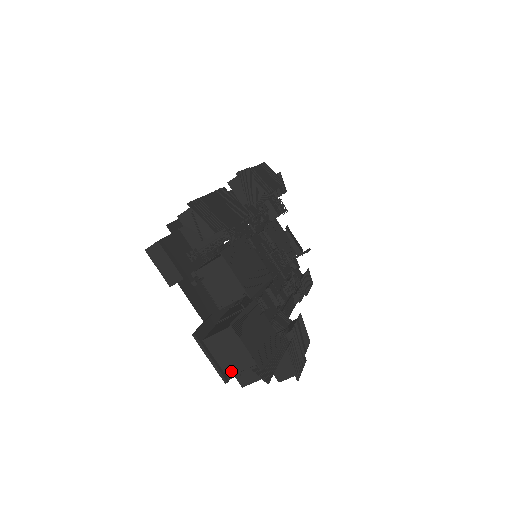
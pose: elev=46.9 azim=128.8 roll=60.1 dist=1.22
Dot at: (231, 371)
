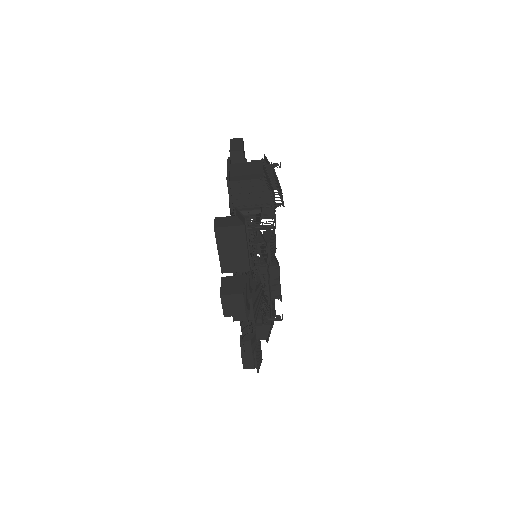
Dot at: (236, 178)
